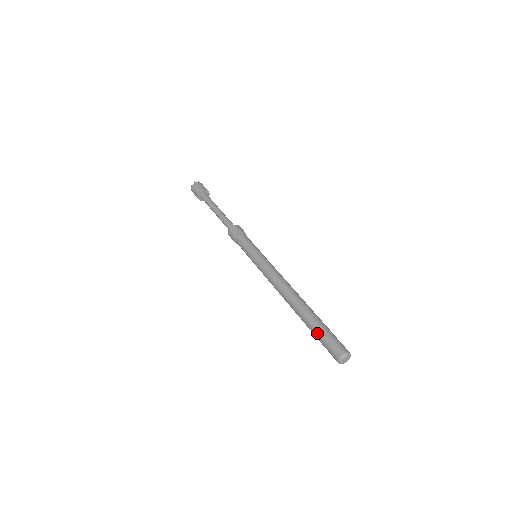
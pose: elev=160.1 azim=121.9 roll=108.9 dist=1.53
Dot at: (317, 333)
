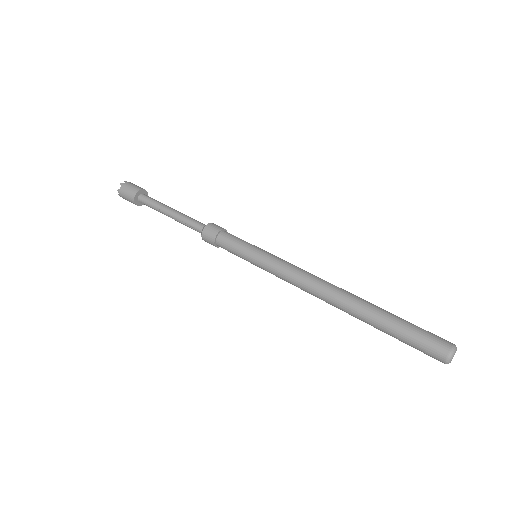
Dot at: (398, 334)
